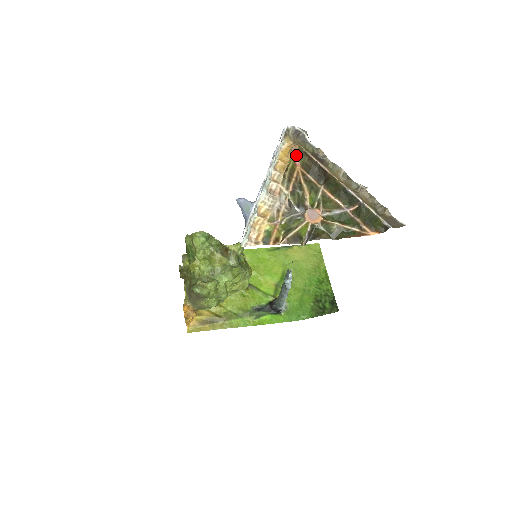
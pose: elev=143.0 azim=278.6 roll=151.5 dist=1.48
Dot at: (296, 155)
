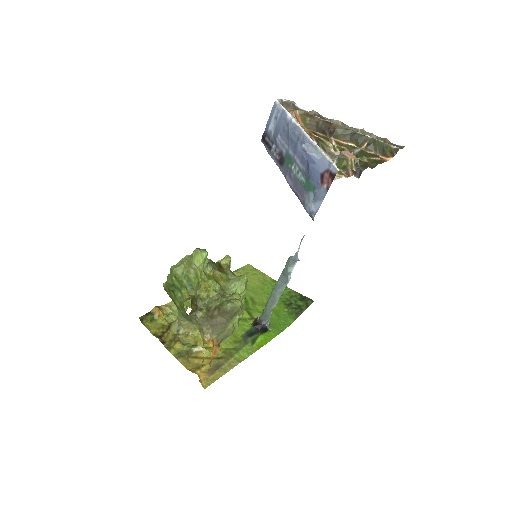
Dot at: (298, 119)
